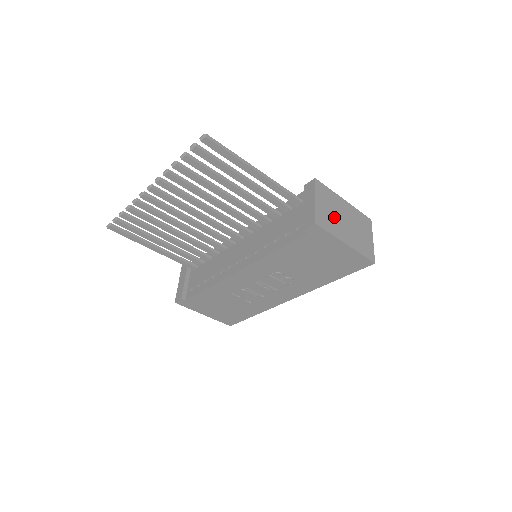
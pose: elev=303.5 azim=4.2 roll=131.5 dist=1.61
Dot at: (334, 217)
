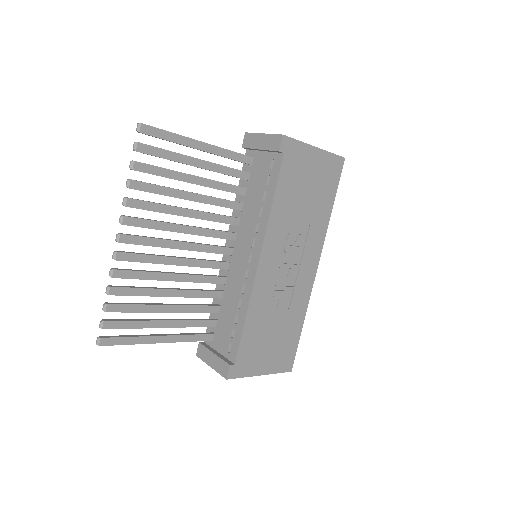
Dot at: occluded
